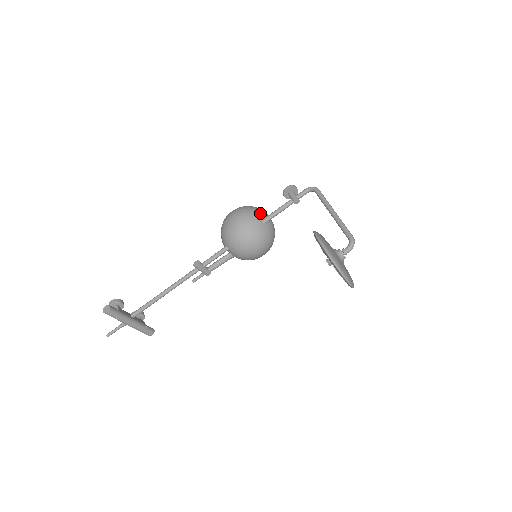
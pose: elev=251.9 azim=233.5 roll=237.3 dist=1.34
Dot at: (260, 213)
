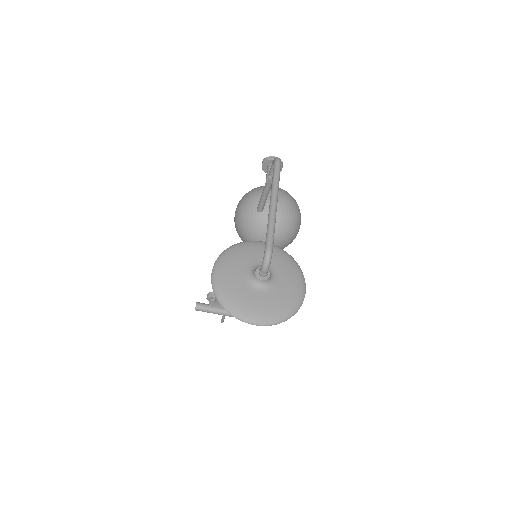
Dot at: (256, 199)
